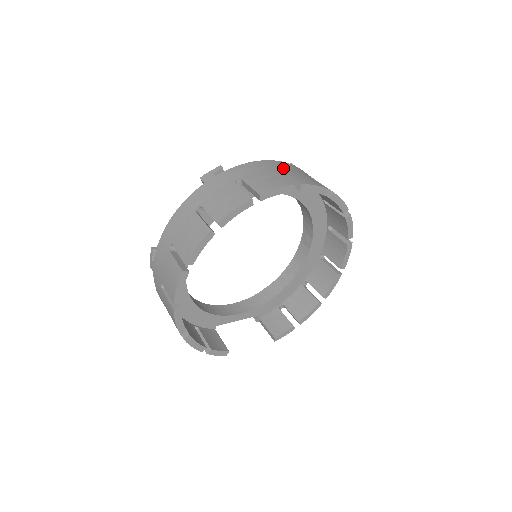
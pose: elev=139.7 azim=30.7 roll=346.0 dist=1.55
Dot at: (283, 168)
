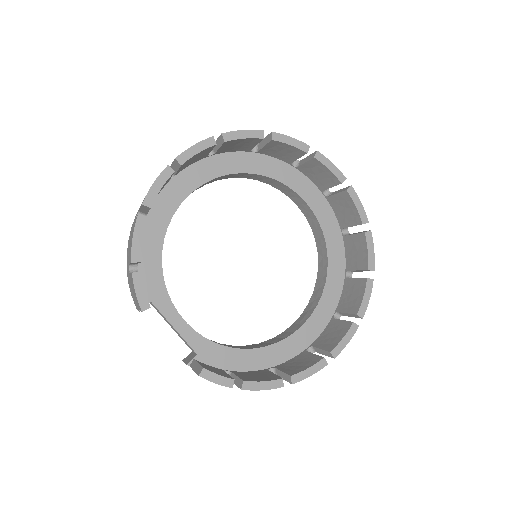
Dot at: occluded
